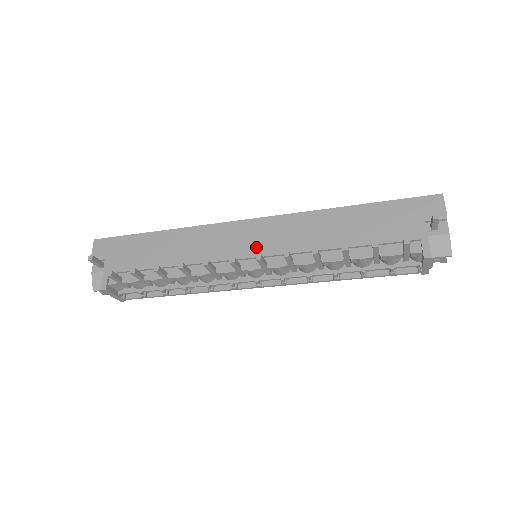
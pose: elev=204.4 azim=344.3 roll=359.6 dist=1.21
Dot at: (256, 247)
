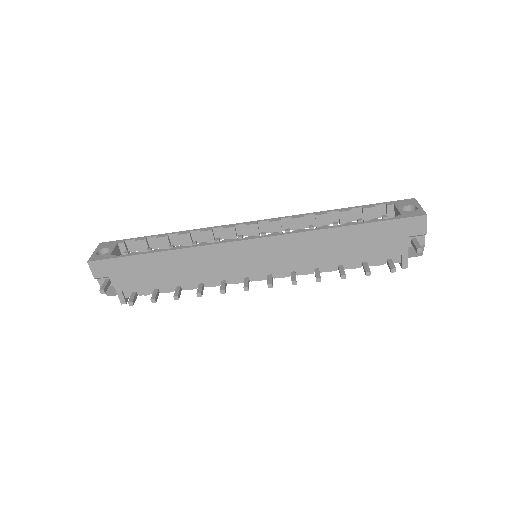
Dot at: (261, 265)
